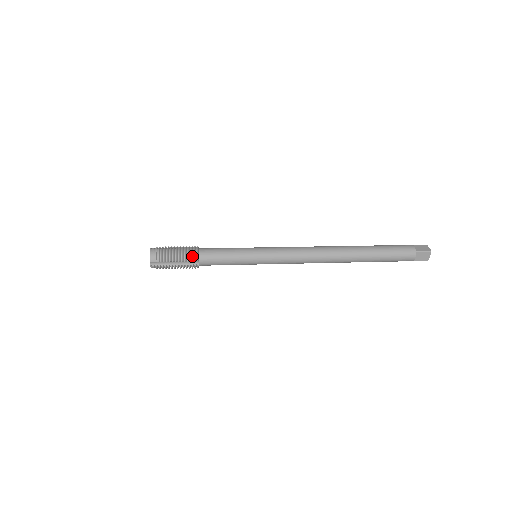
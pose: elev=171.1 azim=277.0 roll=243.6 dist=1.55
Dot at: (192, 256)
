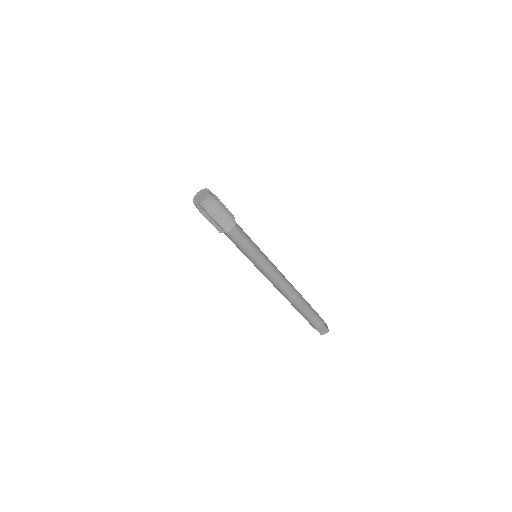
Dot at: (230, 213)
